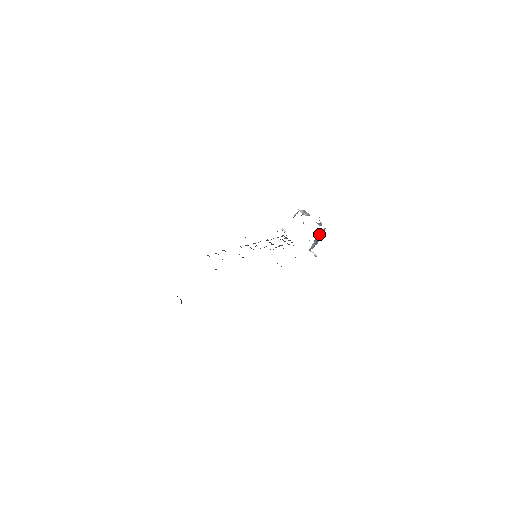
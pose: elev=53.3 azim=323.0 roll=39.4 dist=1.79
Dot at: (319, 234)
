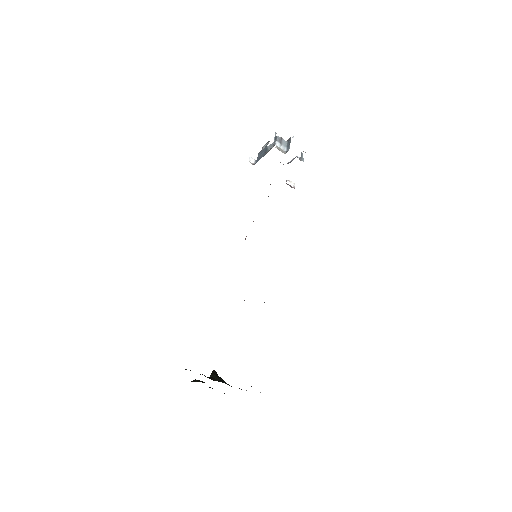
Dot at: occluded
